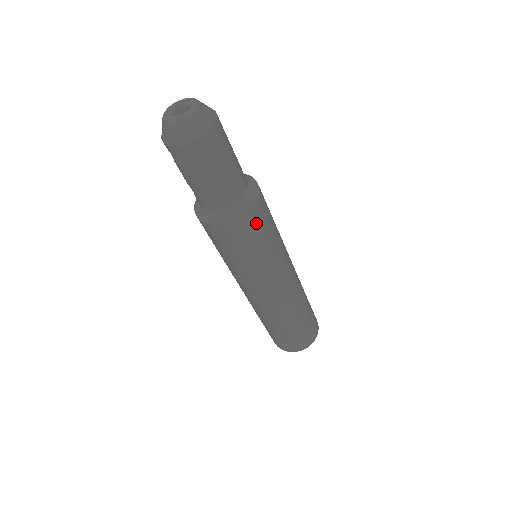
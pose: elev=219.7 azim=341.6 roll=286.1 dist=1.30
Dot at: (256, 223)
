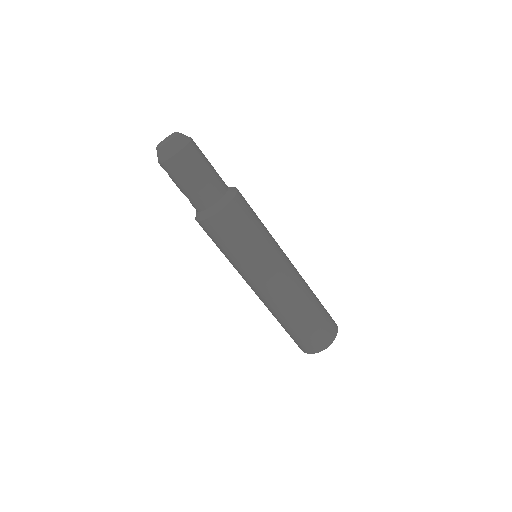
Dot at: (239, 214)
